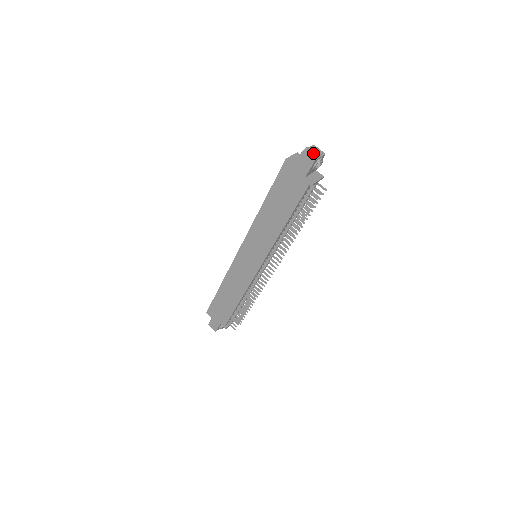
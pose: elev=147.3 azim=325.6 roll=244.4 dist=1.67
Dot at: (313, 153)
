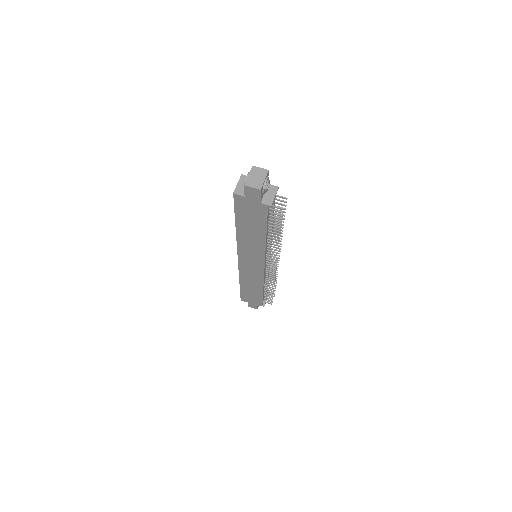
Dot at: (256, 180)
